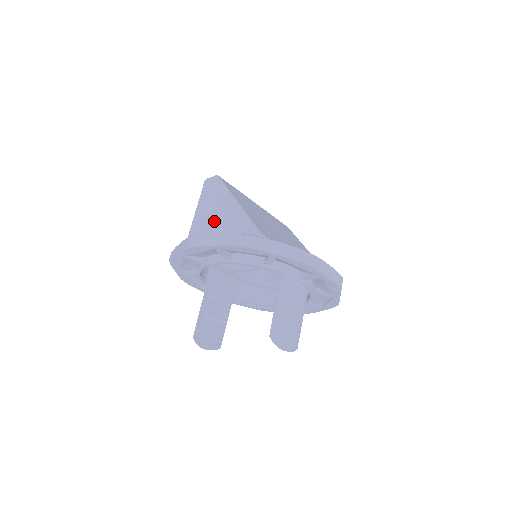
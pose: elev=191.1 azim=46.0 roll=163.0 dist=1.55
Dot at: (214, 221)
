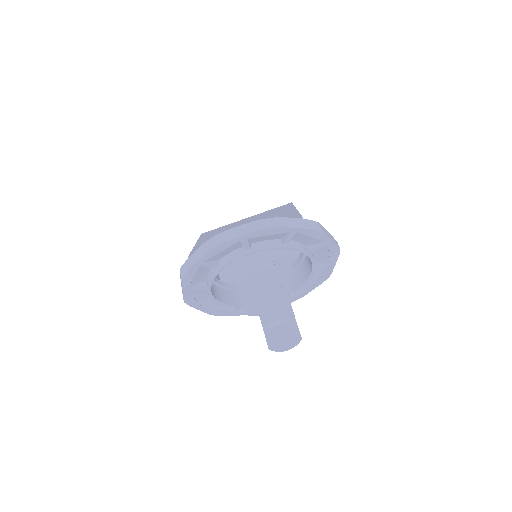
Dot at: occluded
